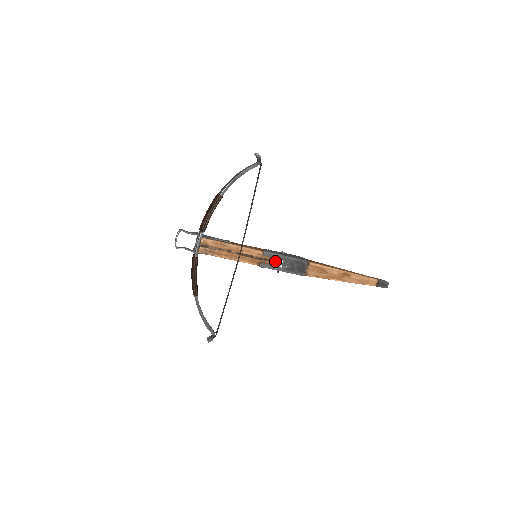
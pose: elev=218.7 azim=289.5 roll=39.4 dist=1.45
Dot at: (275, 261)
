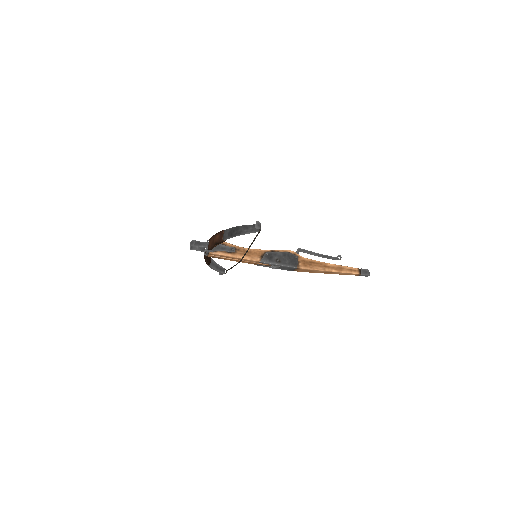
Dot at: (270, 264)
